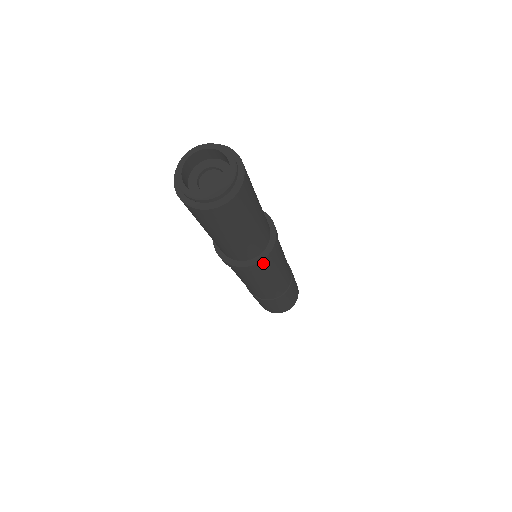
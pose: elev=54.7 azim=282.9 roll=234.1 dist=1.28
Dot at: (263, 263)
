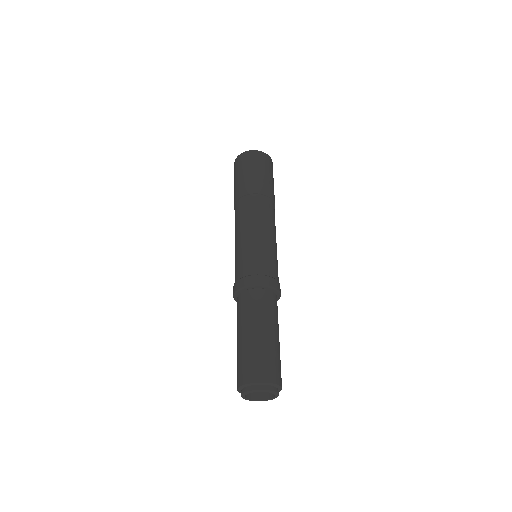
Dot at: occluded
